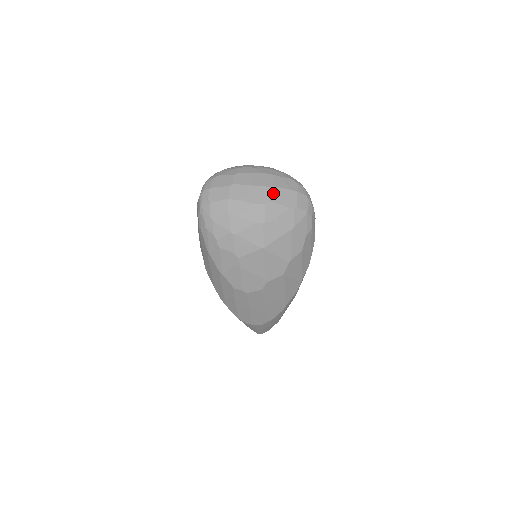
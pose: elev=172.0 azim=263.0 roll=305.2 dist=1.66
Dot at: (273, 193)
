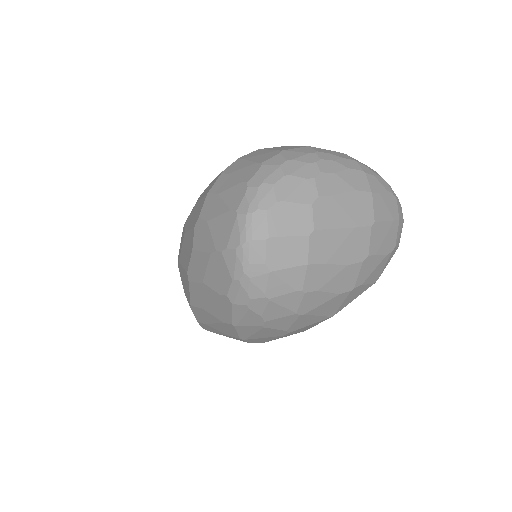
Dot at: (374, 237)
